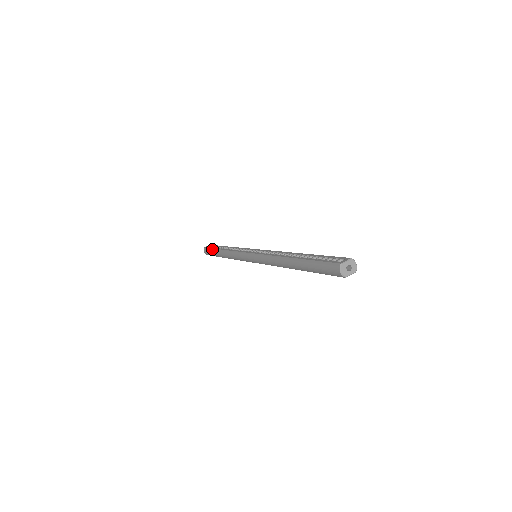
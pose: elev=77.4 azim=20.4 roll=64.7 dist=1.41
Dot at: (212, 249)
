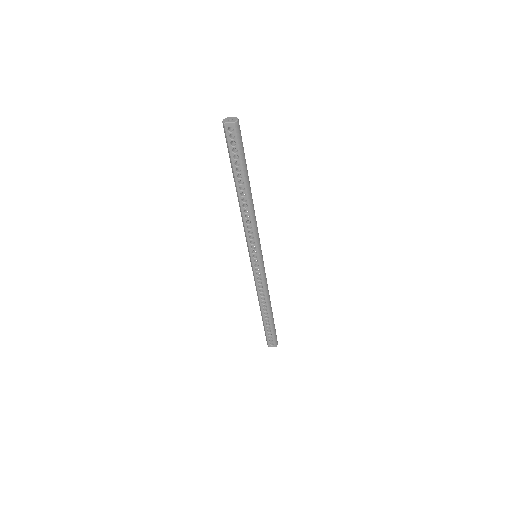
Dot at: occluded
